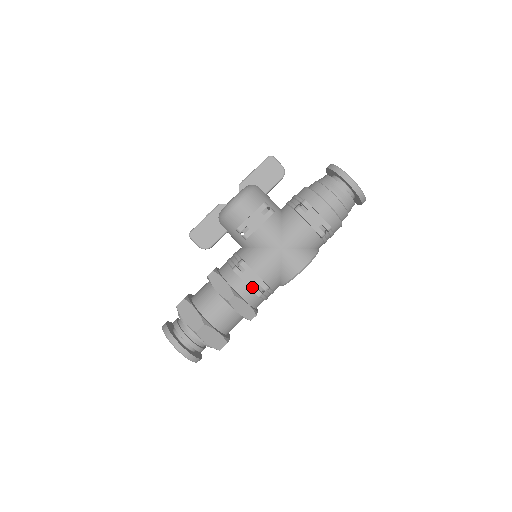
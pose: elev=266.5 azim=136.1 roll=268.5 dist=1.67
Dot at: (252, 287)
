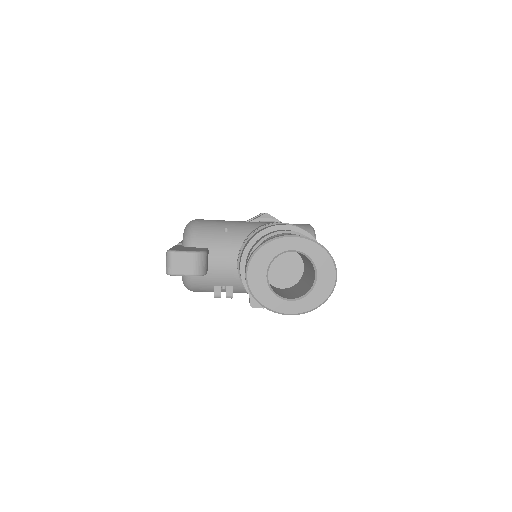
Dot at: occluded
